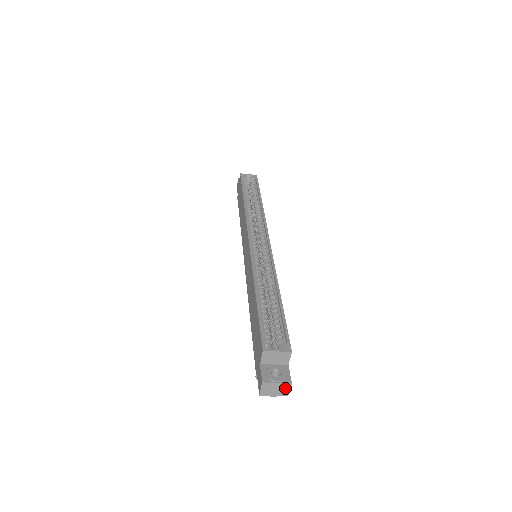
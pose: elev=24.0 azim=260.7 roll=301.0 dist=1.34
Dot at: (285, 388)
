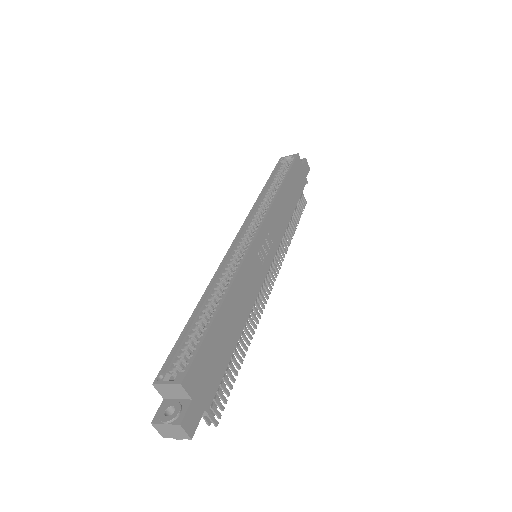
Dot at: (179, 430)
